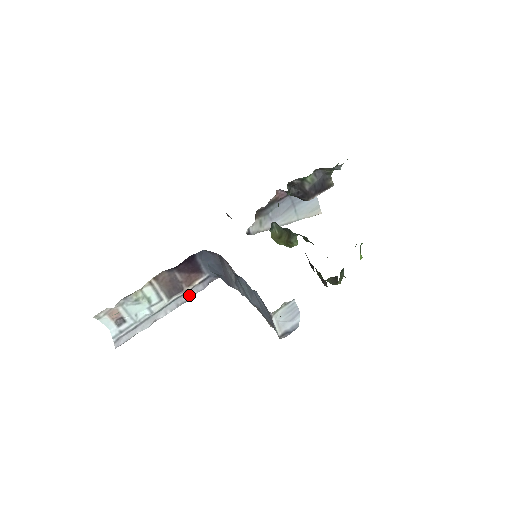
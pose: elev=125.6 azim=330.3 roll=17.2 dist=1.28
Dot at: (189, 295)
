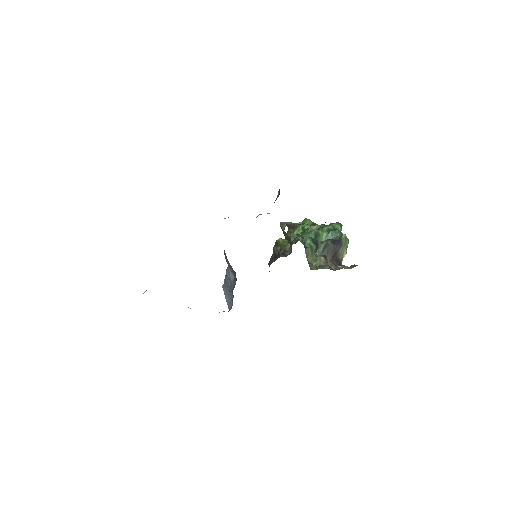
Dot at: occluded
